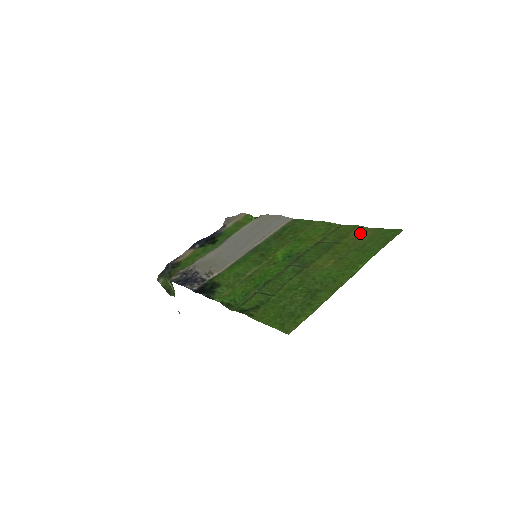
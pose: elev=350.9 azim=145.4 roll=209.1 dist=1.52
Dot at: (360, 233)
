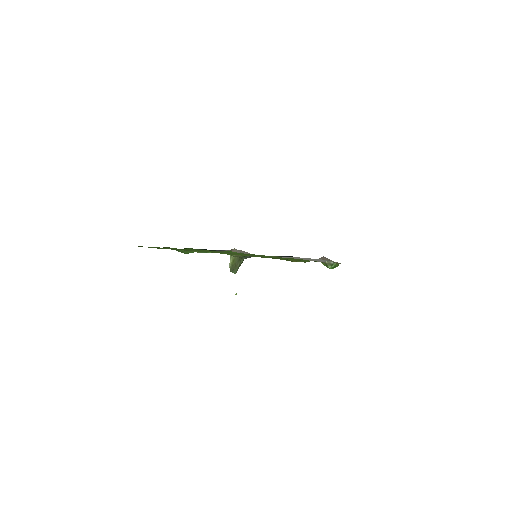
Dot at: occluded
